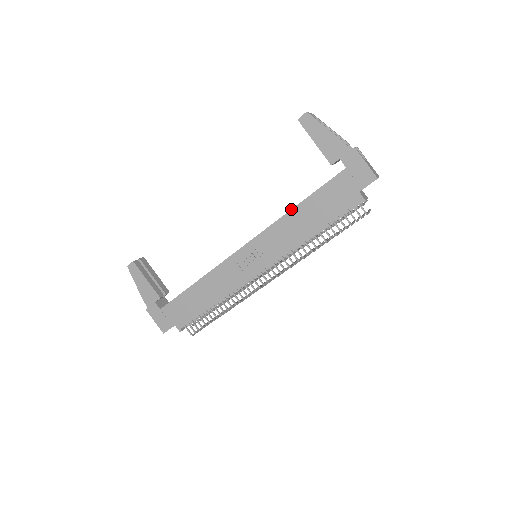
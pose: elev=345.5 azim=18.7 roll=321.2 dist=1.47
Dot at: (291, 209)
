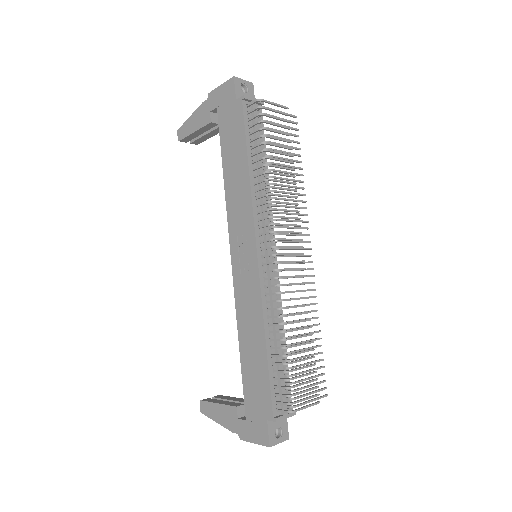
Dot at: occluded
